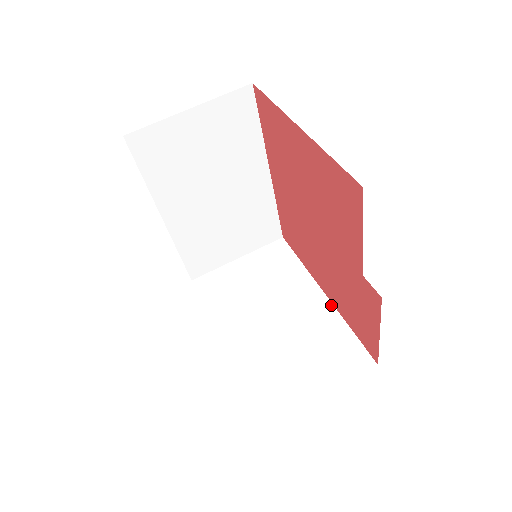
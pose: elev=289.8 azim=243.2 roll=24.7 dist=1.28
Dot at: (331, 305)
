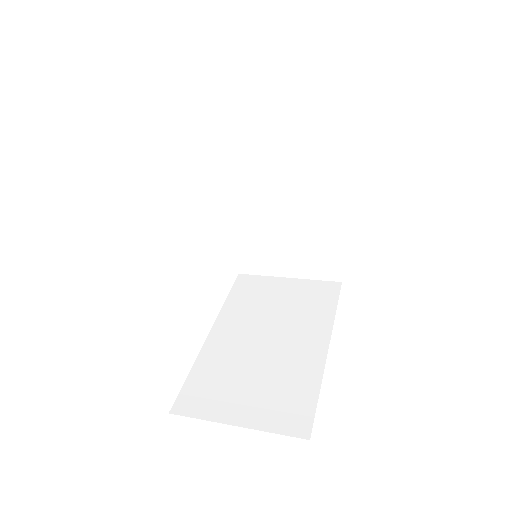
Dot at: (324, 361)
